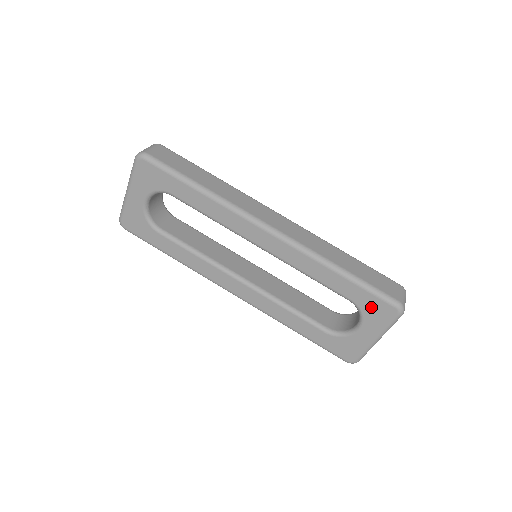
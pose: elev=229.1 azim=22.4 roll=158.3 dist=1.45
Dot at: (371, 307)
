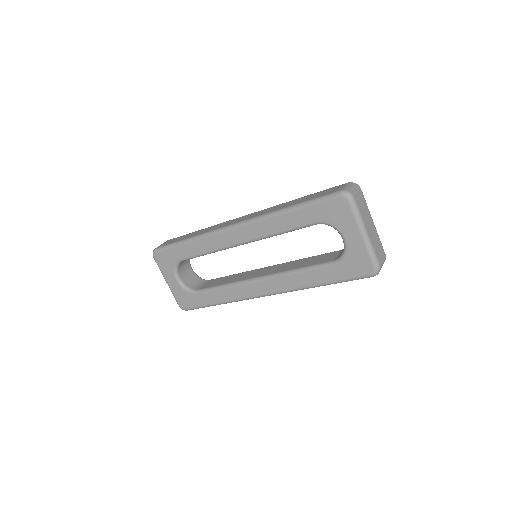
Dot at: (329, 213)
